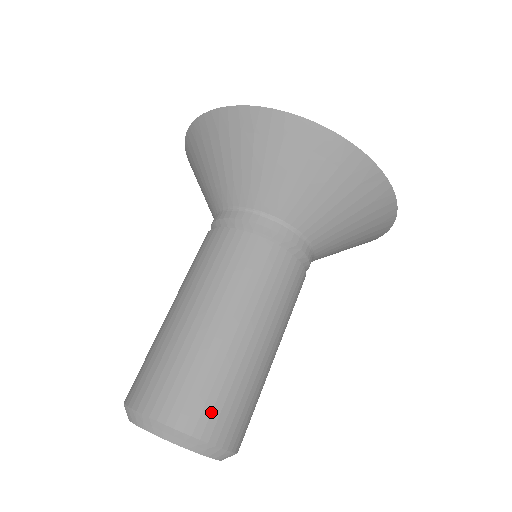
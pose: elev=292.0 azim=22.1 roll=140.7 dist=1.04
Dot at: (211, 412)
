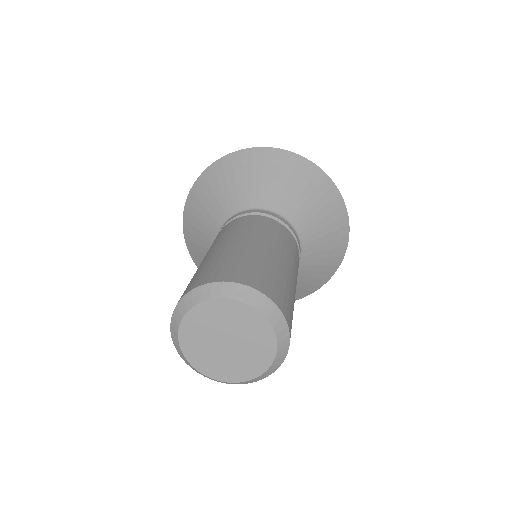
Dot at: (279, 293)
